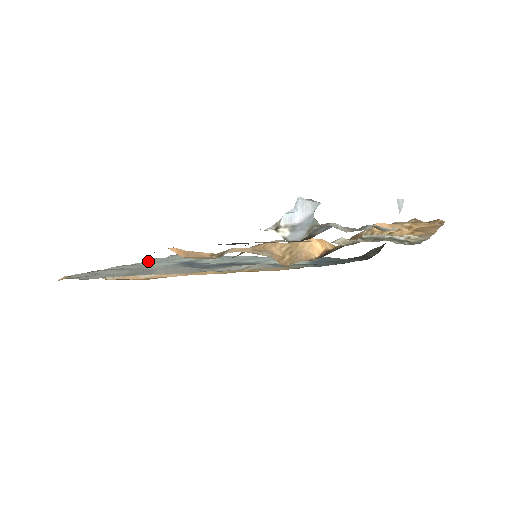
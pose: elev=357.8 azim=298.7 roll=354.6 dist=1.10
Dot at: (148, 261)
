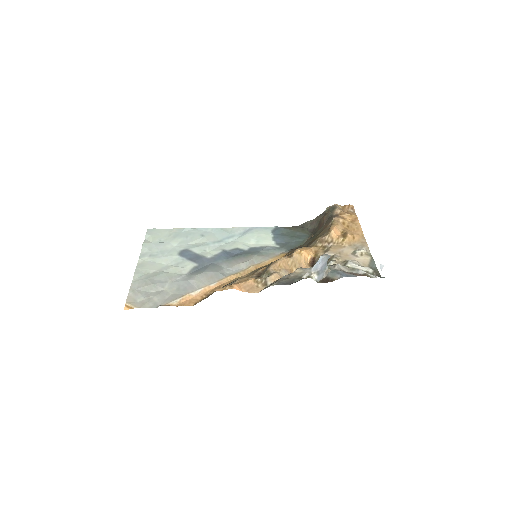
Dot at: (144, 252)
